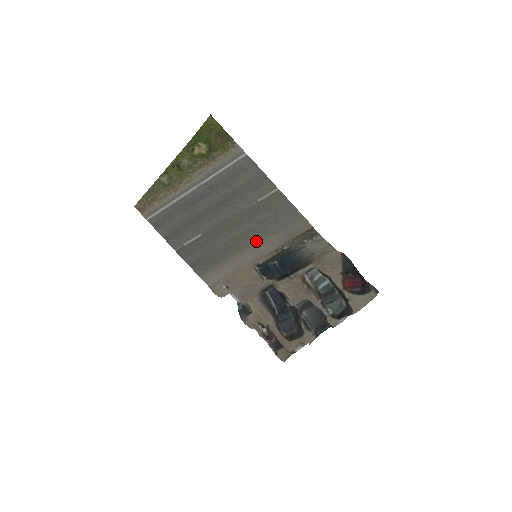
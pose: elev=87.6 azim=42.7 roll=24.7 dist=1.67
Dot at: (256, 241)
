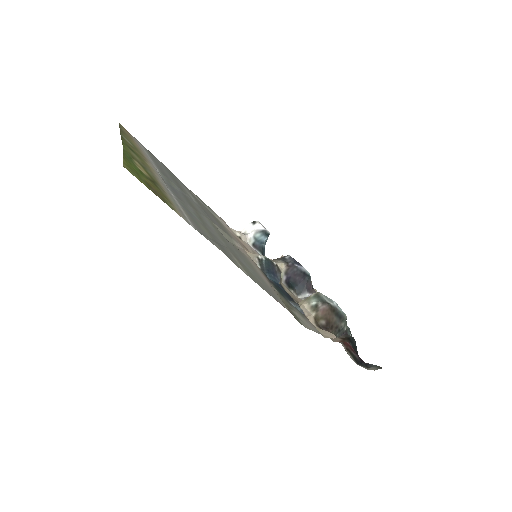
Dot at: (247, 259)
